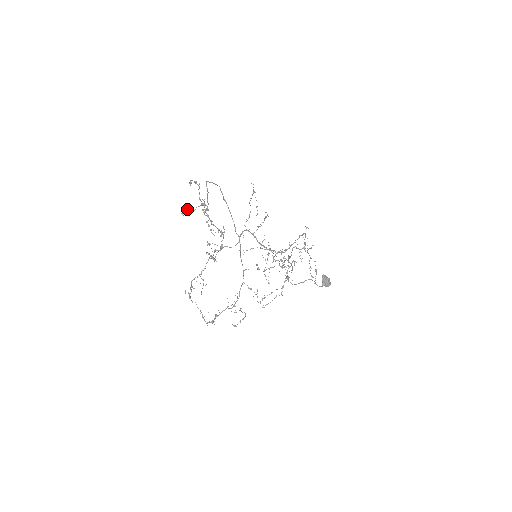
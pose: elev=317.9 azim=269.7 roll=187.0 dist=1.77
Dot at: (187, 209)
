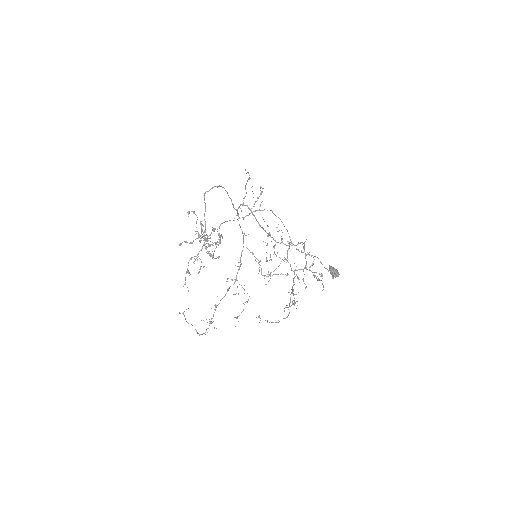
Dot at: occluded
